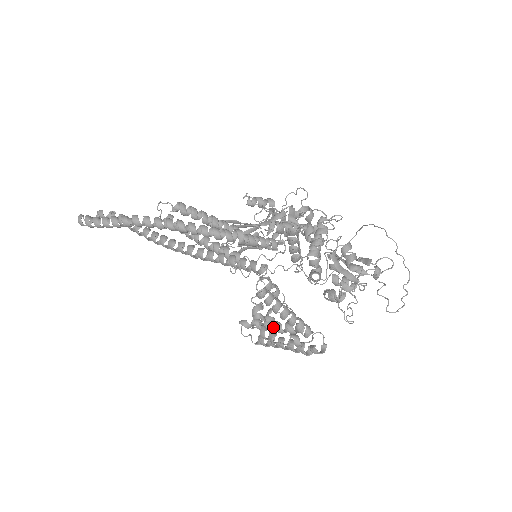
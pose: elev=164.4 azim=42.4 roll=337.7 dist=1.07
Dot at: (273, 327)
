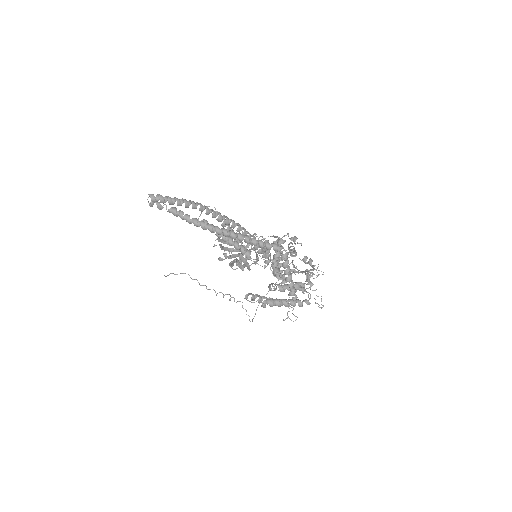
Dot at: occluded
